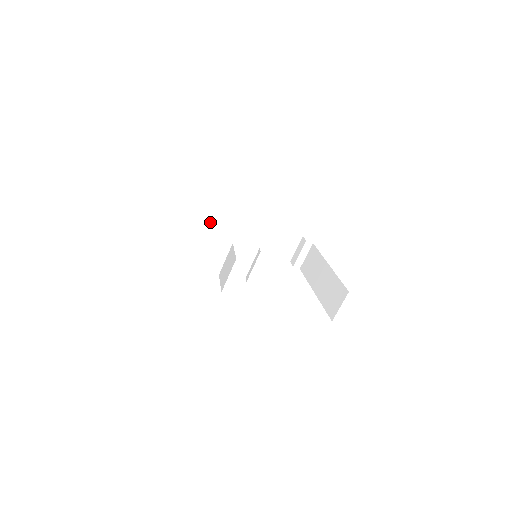
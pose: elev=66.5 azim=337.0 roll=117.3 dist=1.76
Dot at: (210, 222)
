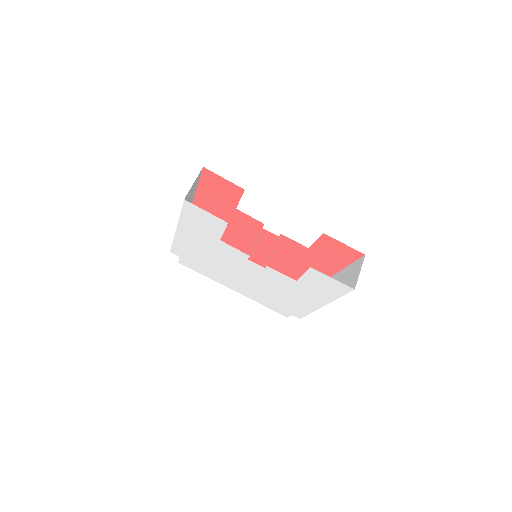
Dot at: occluded
